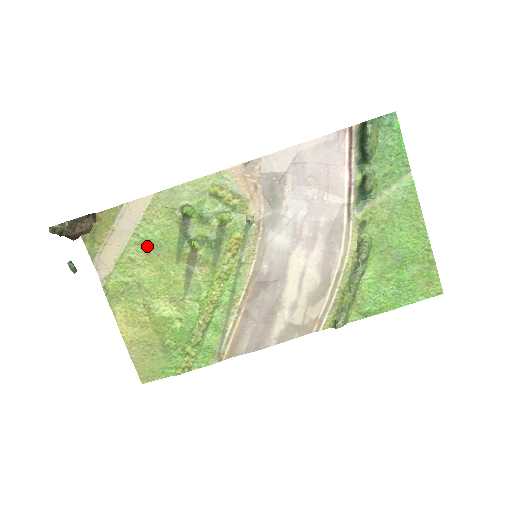
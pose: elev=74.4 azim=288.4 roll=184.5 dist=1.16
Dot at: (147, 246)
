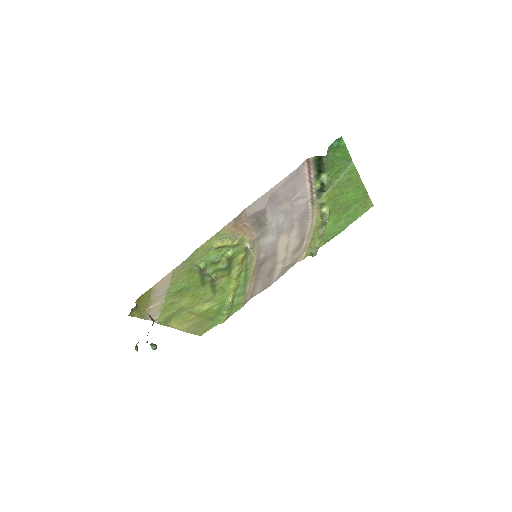
Dot at: (179, 292)
